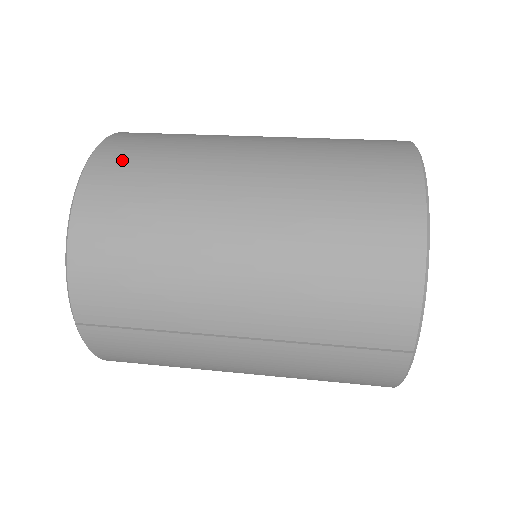
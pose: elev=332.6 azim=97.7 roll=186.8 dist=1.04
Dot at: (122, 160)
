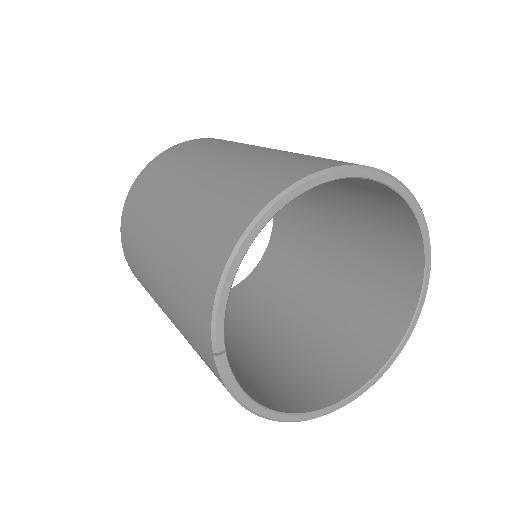
Dot at: (177, 151)
